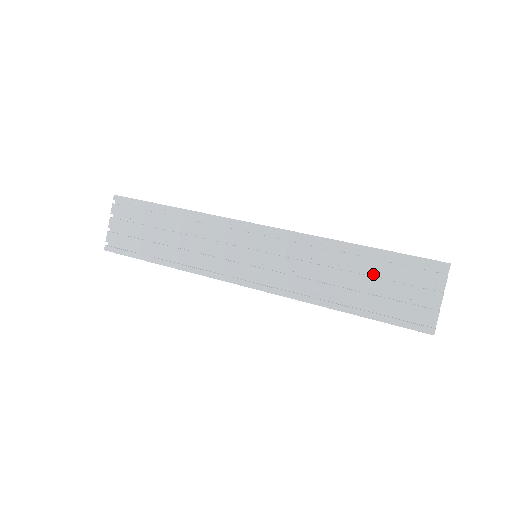
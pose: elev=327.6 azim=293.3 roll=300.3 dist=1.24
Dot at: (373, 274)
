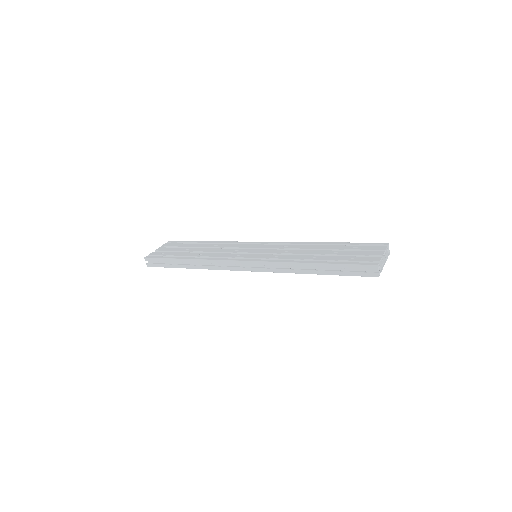
Dot at: occluded
